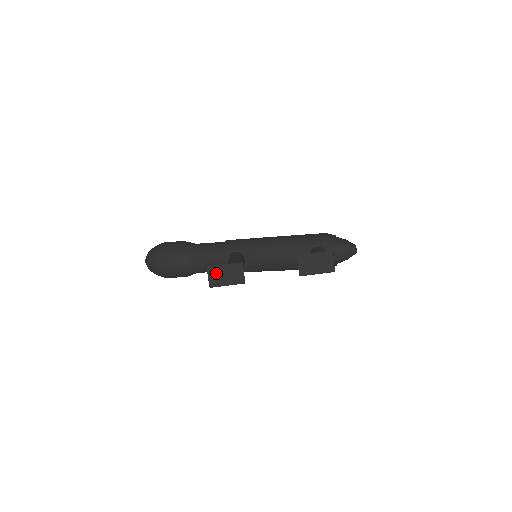
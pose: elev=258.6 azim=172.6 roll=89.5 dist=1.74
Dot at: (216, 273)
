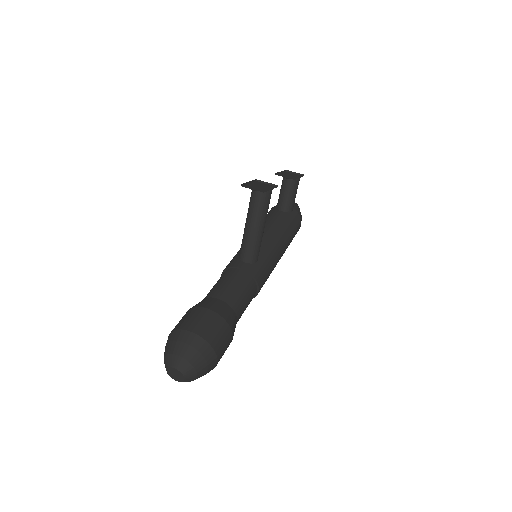
Dot at: (252, 187)
